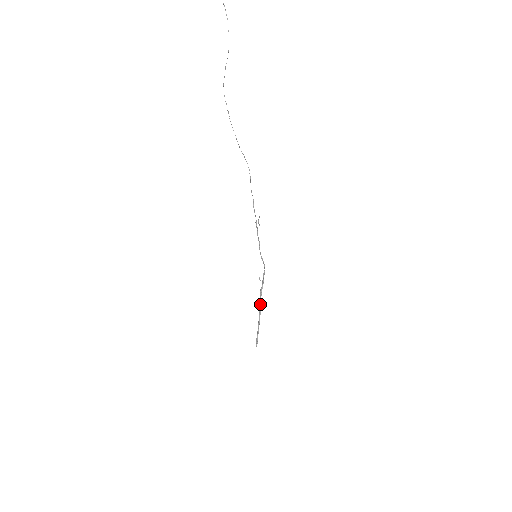
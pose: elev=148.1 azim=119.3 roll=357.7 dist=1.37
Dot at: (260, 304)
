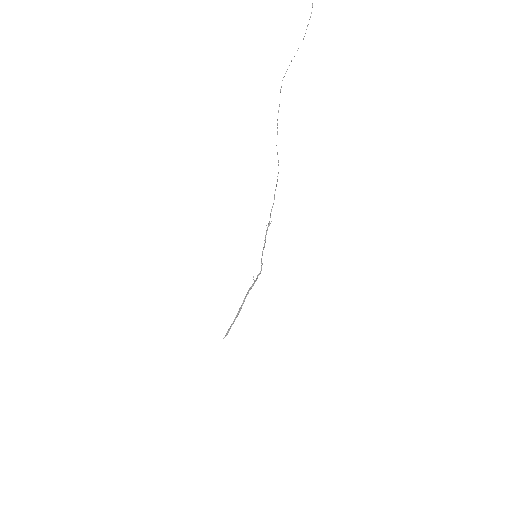
Dot at: (244, 301)
